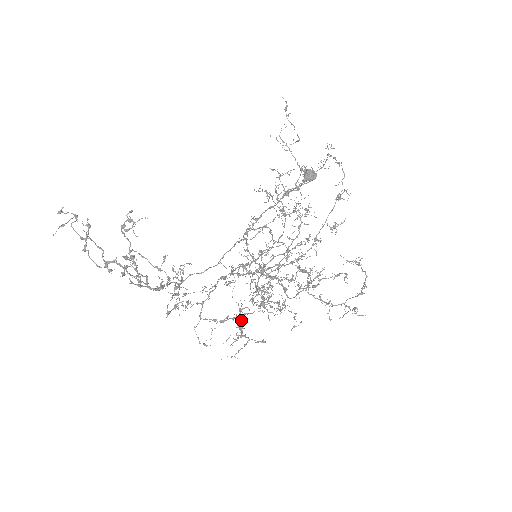
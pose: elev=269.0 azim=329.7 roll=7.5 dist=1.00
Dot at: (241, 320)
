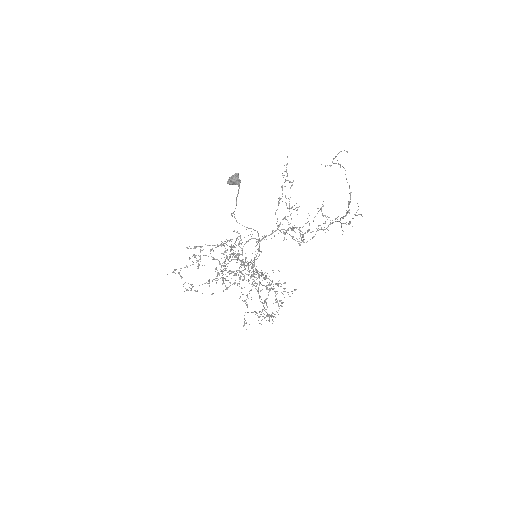
Dot at: occluded
